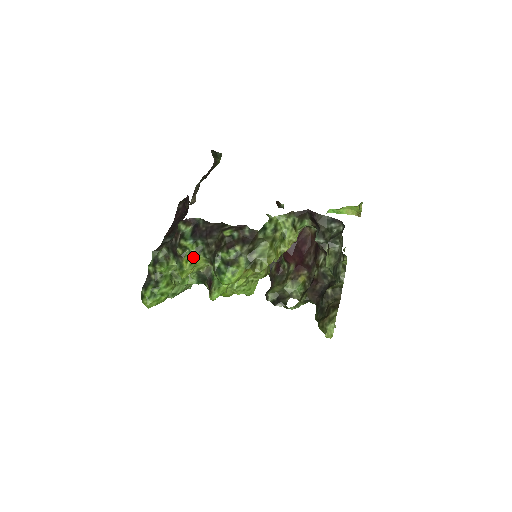
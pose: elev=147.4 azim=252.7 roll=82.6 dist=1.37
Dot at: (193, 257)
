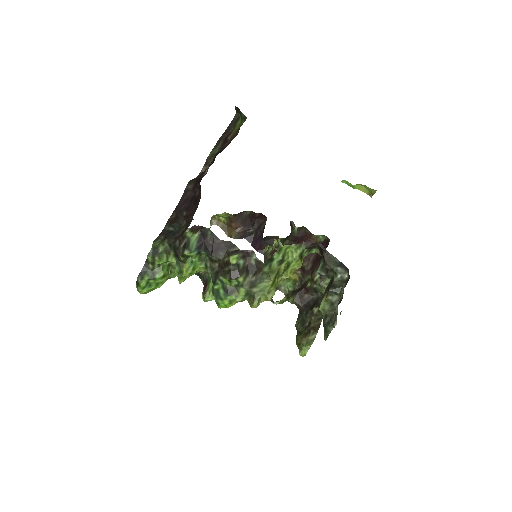
Dot at: (194, 266)
